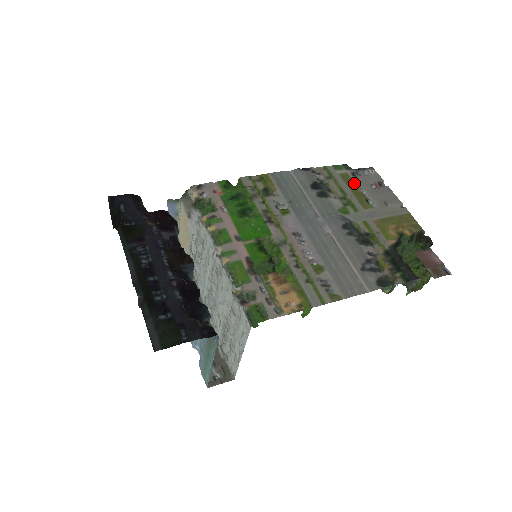
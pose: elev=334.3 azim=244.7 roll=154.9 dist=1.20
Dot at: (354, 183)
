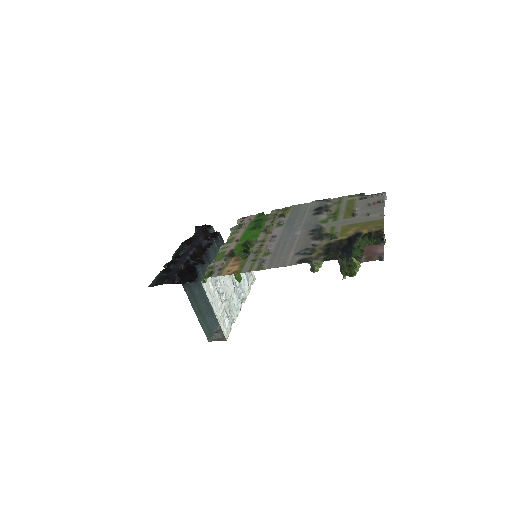
Dot at: (354, 204)
